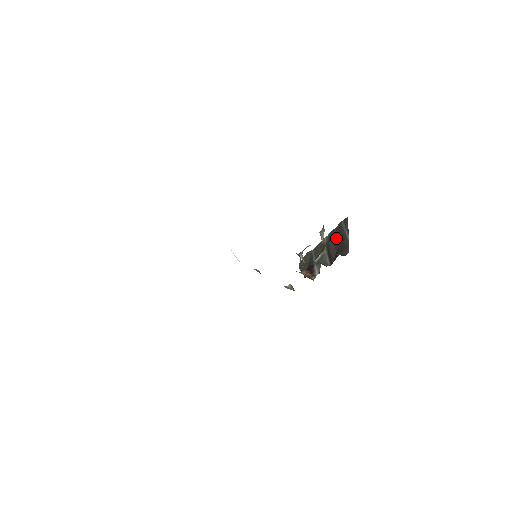
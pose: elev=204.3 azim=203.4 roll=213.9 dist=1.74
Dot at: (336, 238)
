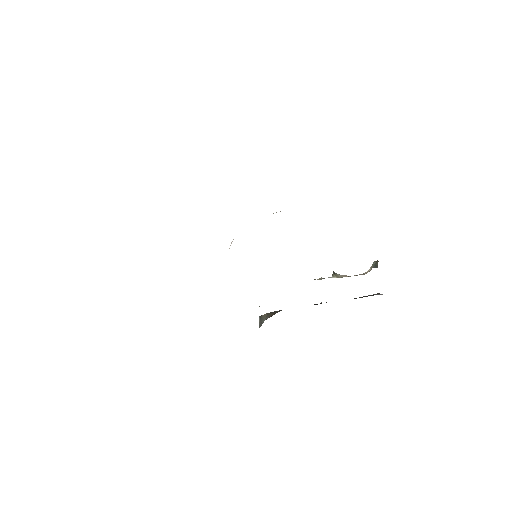
Dot at: (356, 298)
